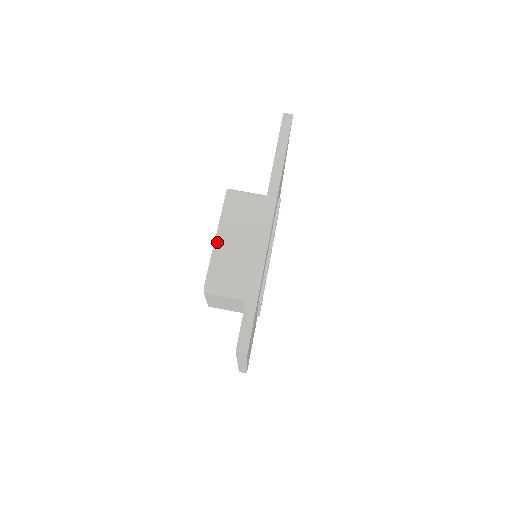
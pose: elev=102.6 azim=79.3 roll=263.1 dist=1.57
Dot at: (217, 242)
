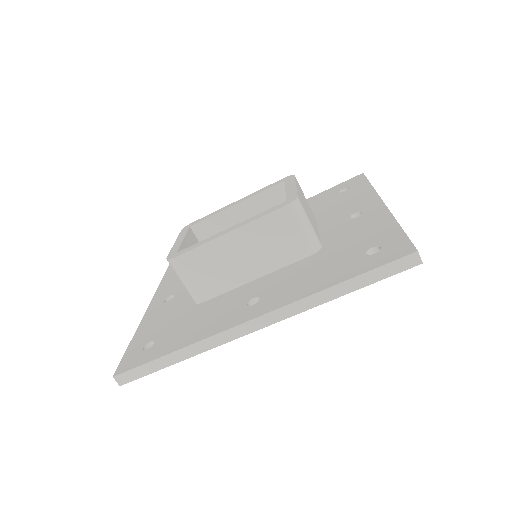
Dot at: (223, 239)
